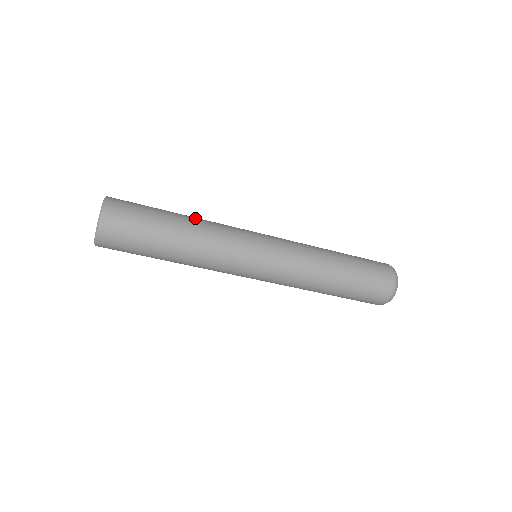
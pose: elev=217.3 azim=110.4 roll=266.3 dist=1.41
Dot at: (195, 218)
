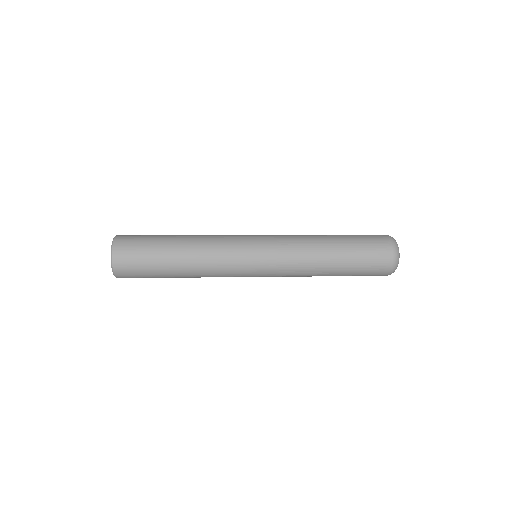
Dot at: (192, 238)
